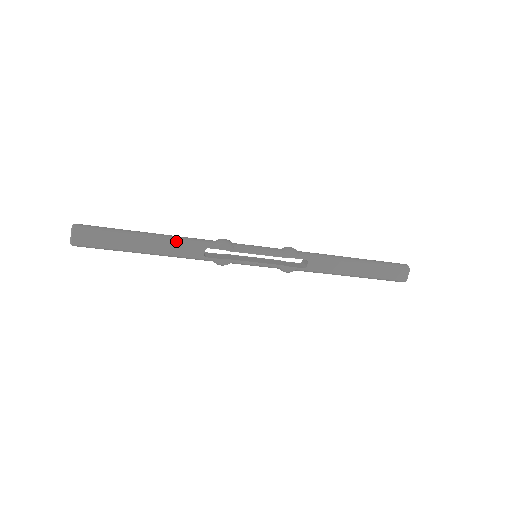
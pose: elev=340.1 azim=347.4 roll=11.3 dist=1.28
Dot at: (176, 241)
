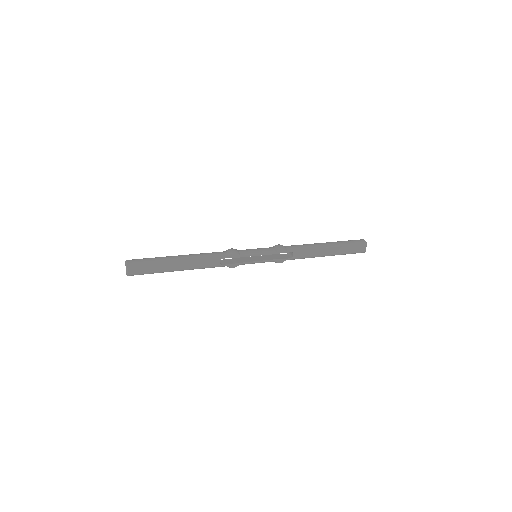
Dot at: (199, 258)
